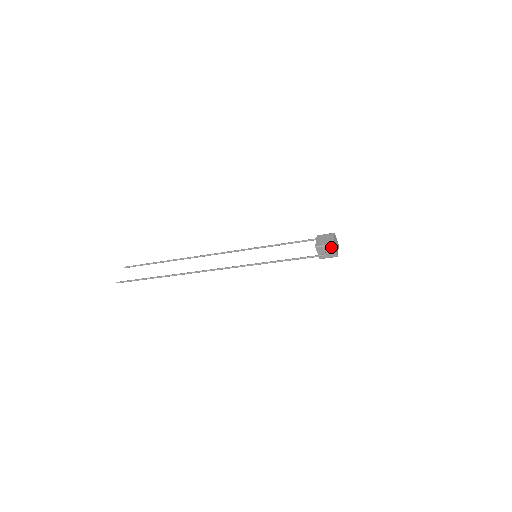
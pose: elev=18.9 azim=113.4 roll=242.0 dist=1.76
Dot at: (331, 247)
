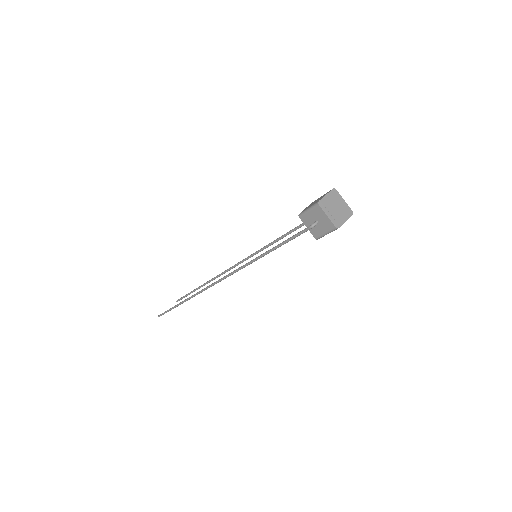
Dot at: (317, 209)
